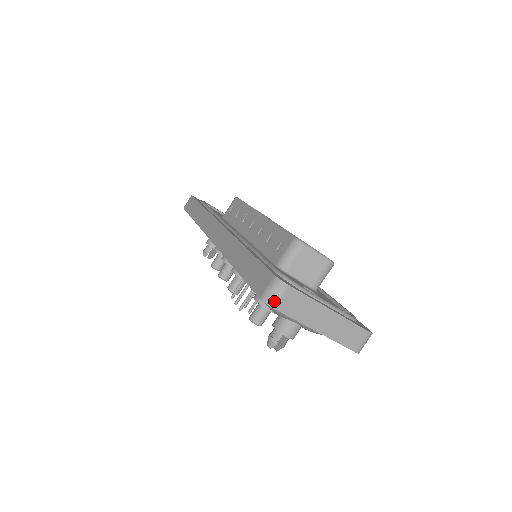
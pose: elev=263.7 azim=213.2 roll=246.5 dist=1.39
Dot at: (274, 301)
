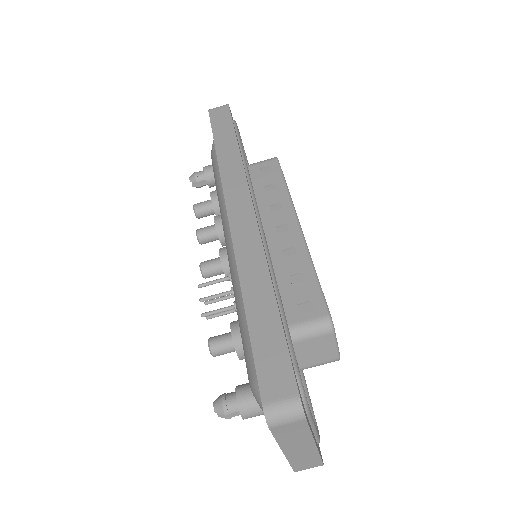
Dot at: (276, 423)
